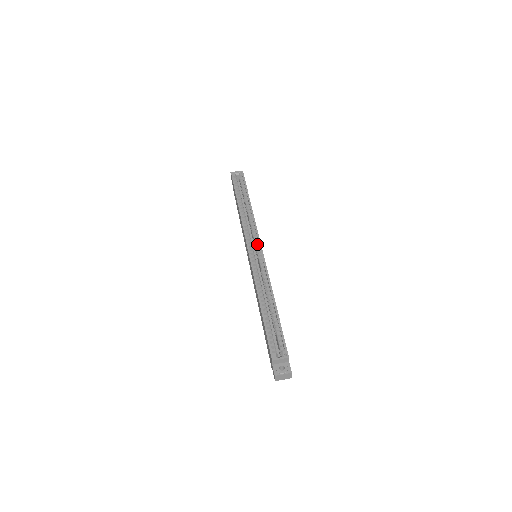
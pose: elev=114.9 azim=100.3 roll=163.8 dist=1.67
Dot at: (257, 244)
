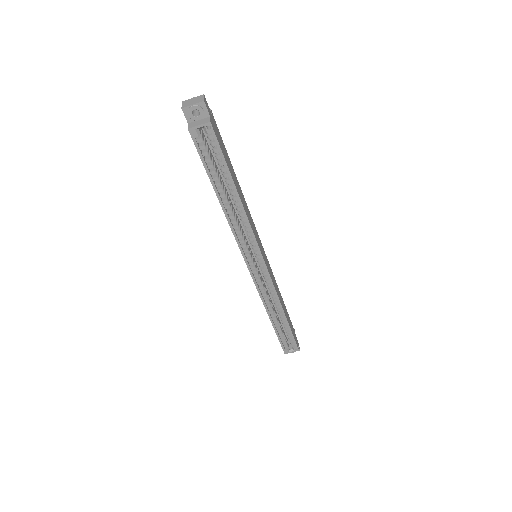
Dot at: (258, 258)
